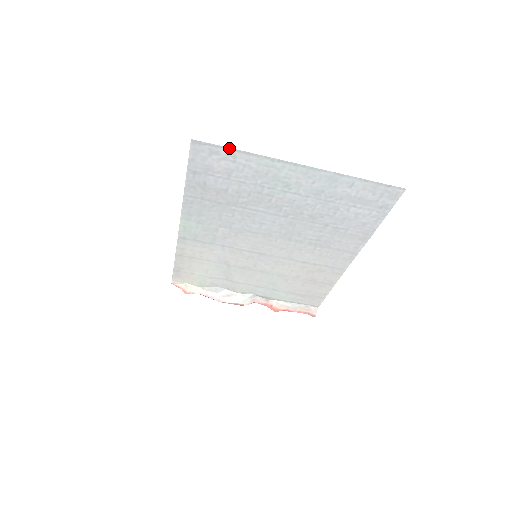
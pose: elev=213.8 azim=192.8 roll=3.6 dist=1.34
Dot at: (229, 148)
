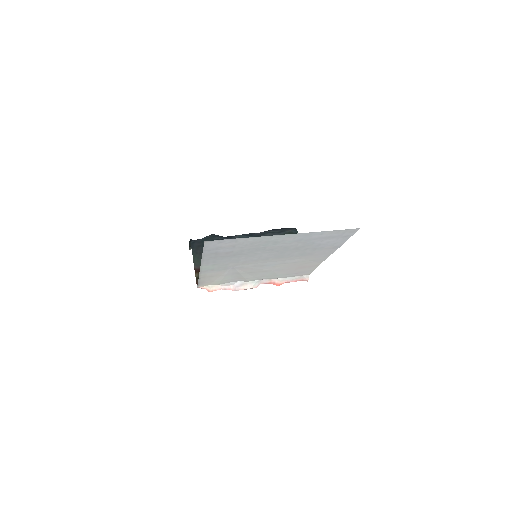
Dot at: (232, 239)
